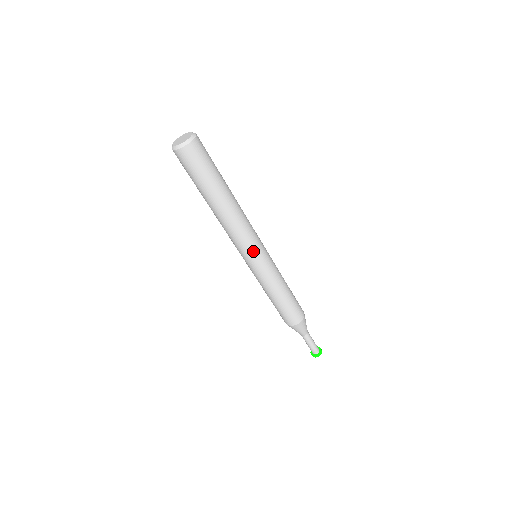
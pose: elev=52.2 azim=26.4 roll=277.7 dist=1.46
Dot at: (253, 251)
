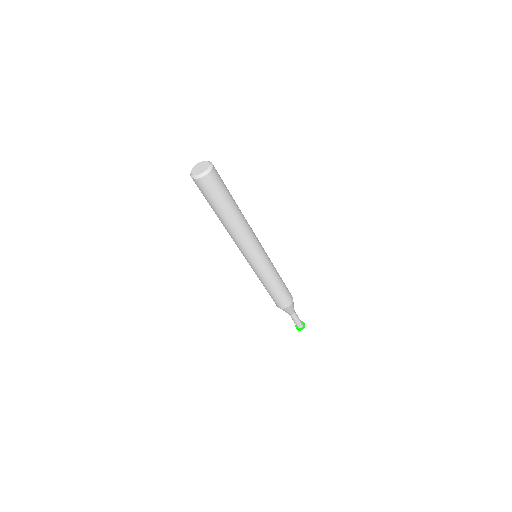
Dot at: (250, 256)
